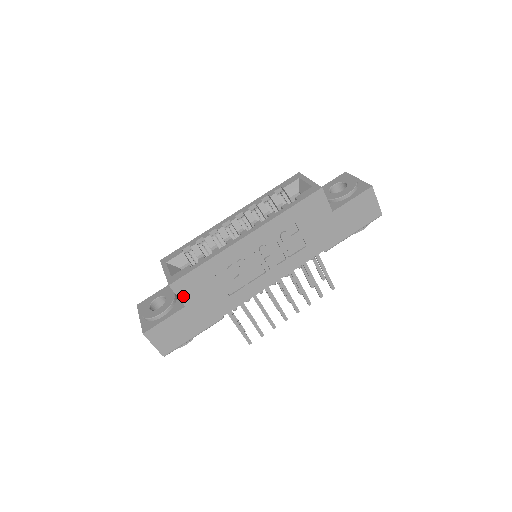
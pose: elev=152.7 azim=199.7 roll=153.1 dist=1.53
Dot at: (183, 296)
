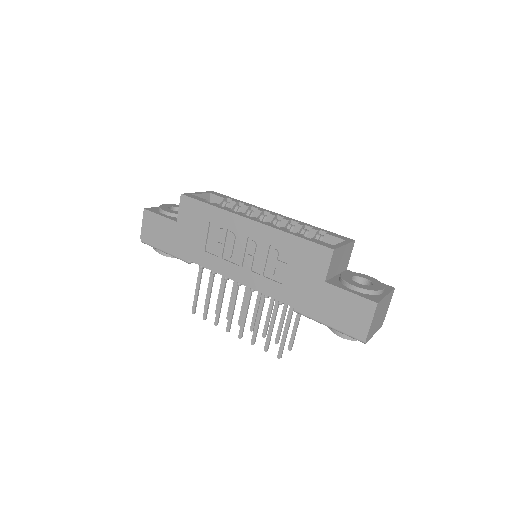
Dot at: (182, 213)
